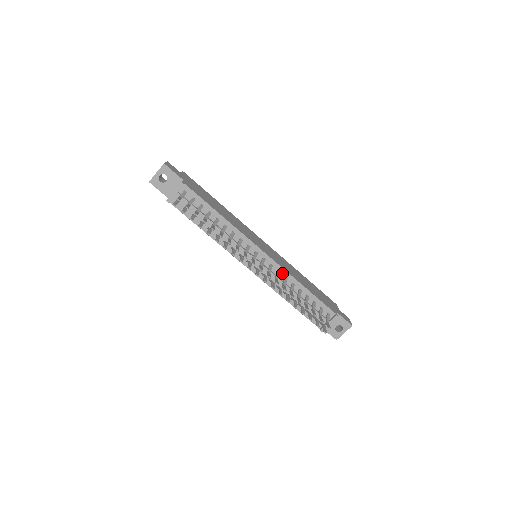
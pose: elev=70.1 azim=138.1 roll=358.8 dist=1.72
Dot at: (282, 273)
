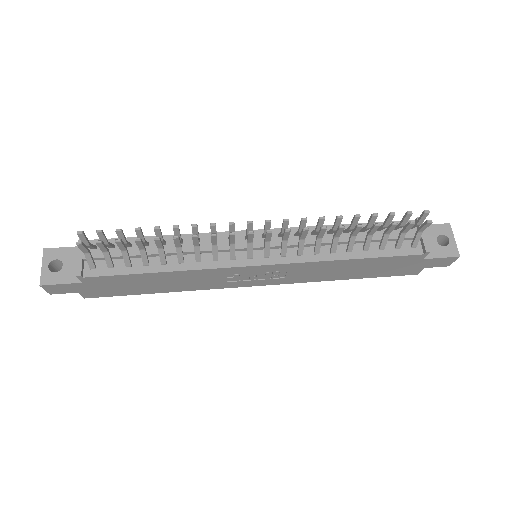
Dot at: occluded
